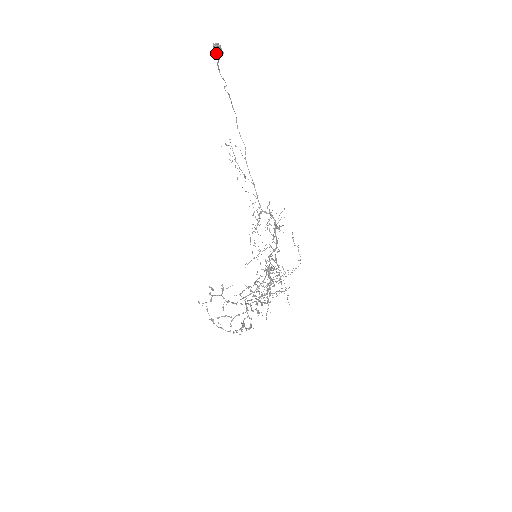
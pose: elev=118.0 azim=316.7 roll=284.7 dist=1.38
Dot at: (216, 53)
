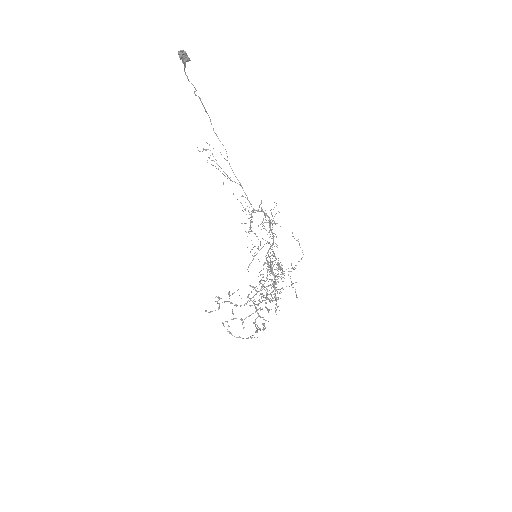
Dot at: (182, 60)
